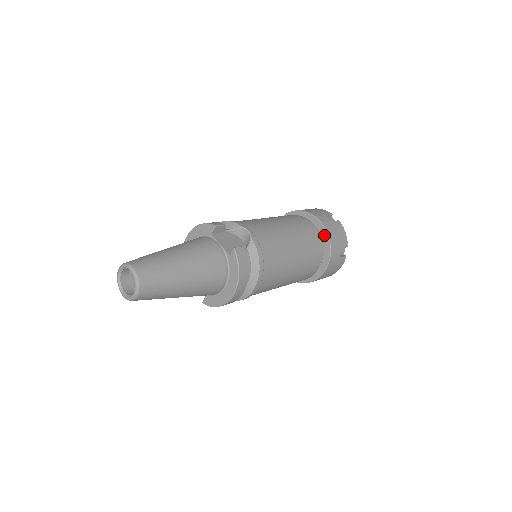
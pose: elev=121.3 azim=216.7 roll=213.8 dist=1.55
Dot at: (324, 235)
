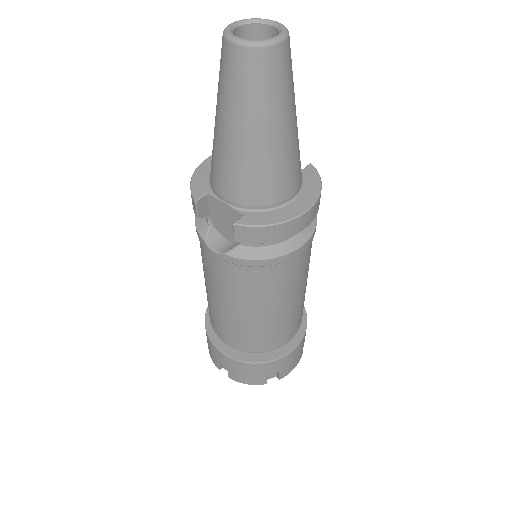
Dot at: occluded
